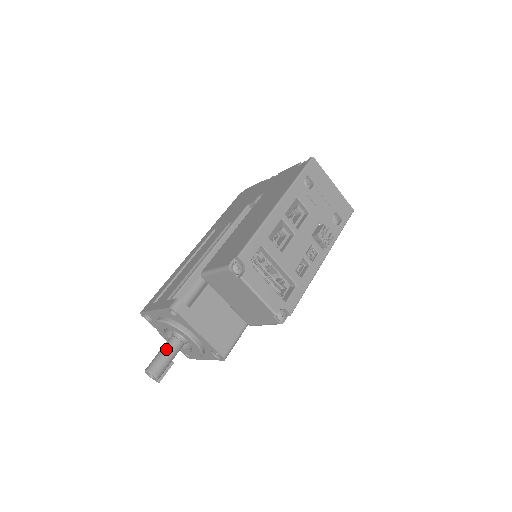
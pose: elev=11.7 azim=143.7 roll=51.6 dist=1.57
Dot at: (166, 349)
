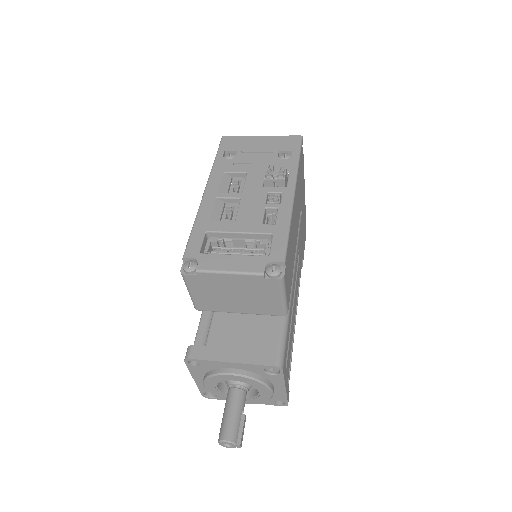
Dot at: (226, 406)
